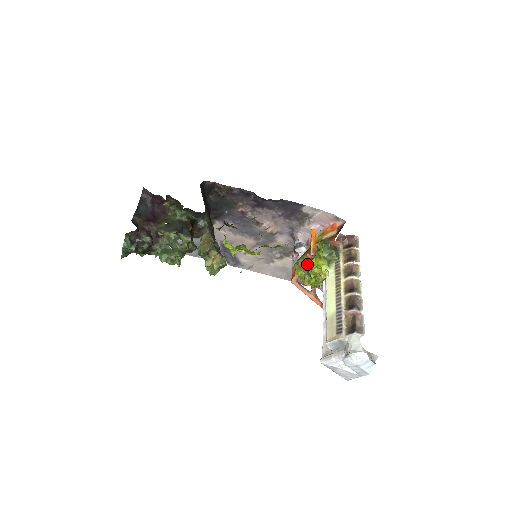
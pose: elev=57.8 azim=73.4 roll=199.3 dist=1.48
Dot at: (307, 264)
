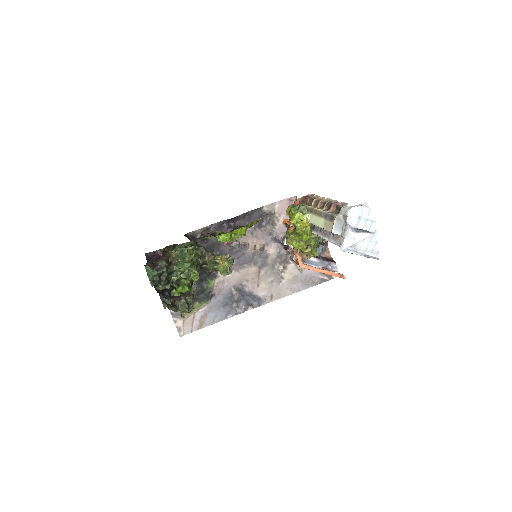
Dot at: (293, 233)
